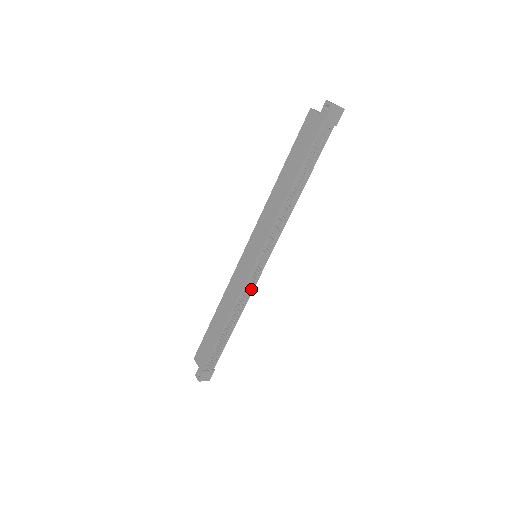
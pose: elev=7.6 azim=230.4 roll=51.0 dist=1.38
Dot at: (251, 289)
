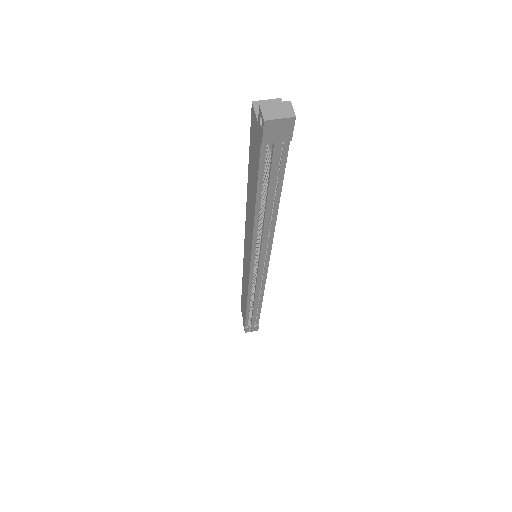
Dot at: (262, 283)
